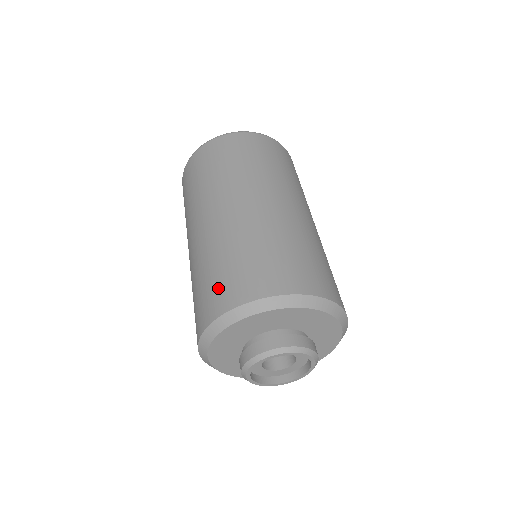
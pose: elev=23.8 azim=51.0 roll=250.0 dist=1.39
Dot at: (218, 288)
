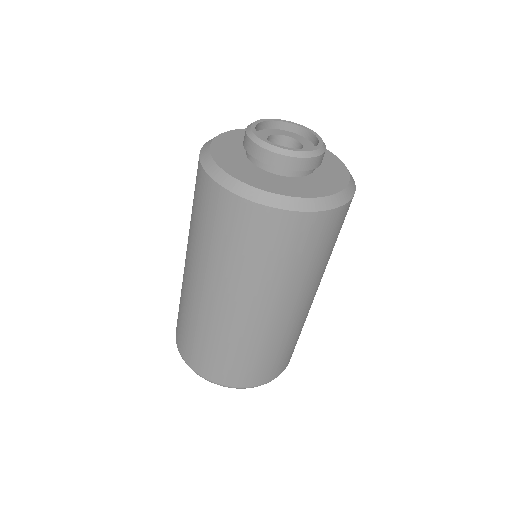
Dot at: occluded
